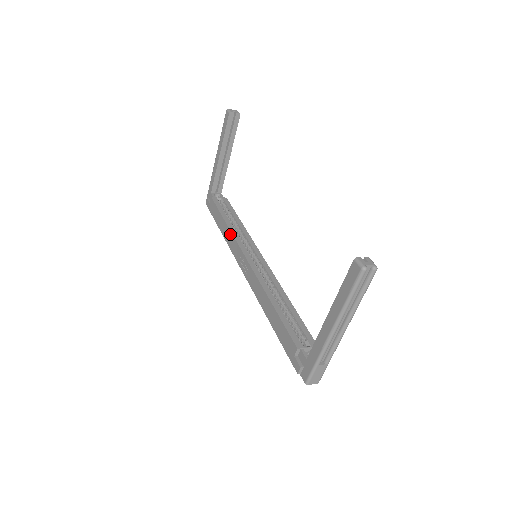
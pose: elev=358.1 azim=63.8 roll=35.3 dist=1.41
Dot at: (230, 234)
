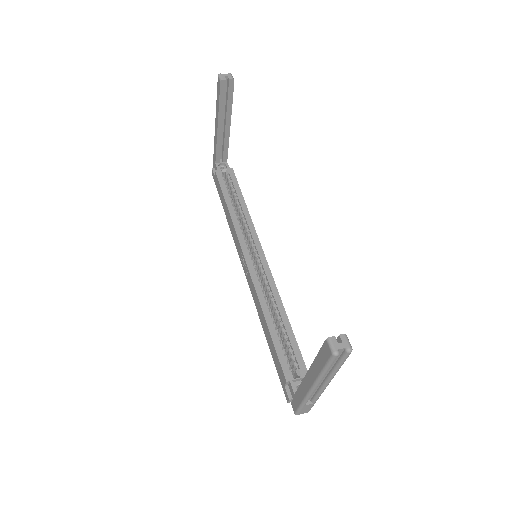
Dot at: (232, 224)
